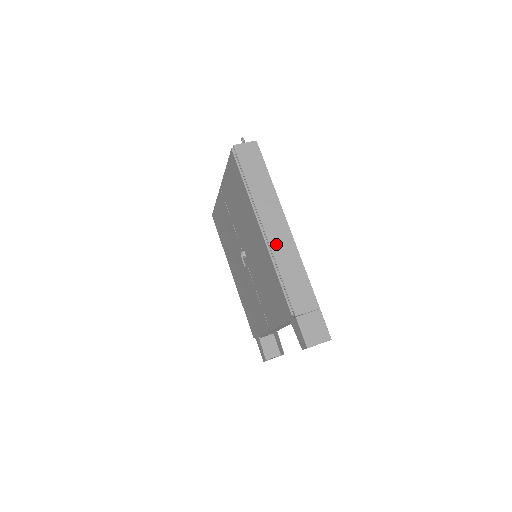
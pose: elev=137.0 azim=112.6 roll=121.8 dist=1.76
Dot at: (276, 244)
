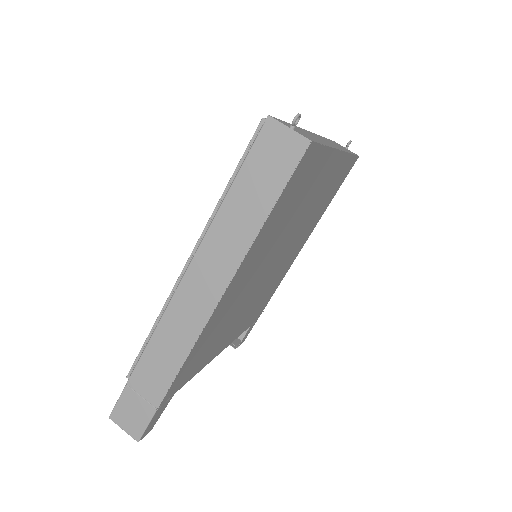
Dot at: (182, 300)
